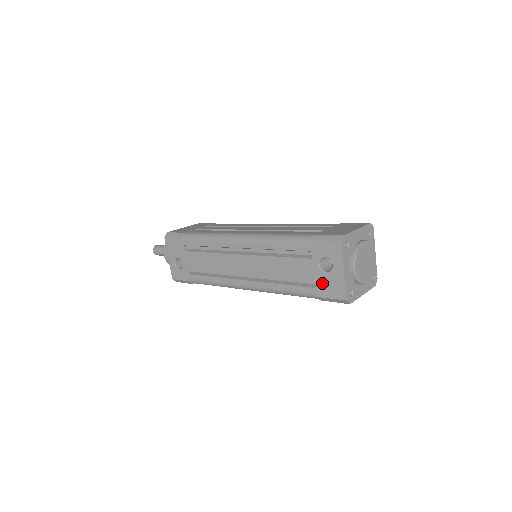
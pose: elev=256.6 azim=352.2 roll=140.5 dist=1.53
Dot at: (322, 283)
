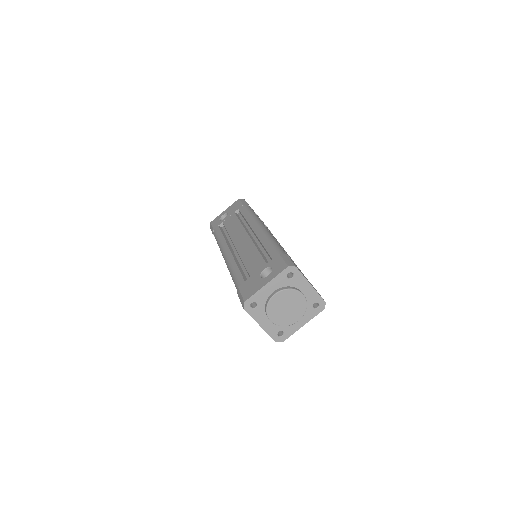
Dot at: (251, 281)
